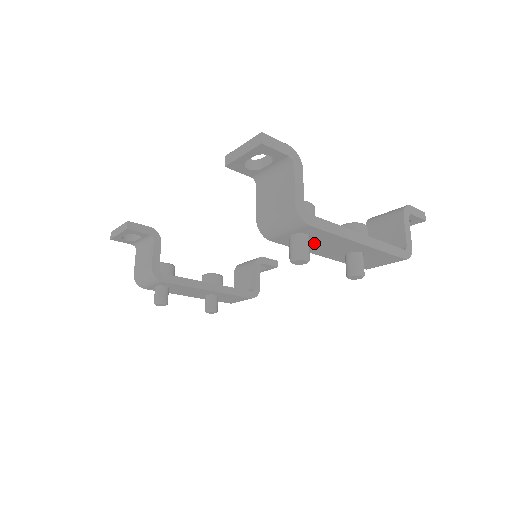
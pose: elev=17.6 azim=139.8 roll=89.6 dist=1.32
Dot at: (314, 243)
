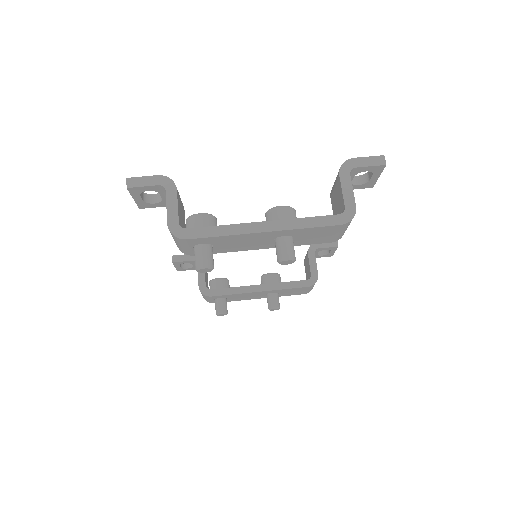
Dot at: (227, 245)
